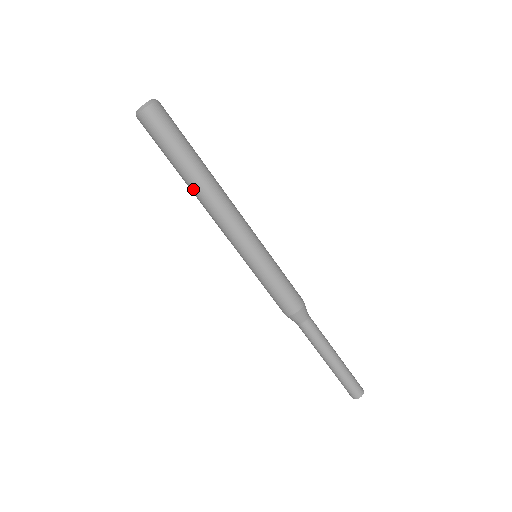
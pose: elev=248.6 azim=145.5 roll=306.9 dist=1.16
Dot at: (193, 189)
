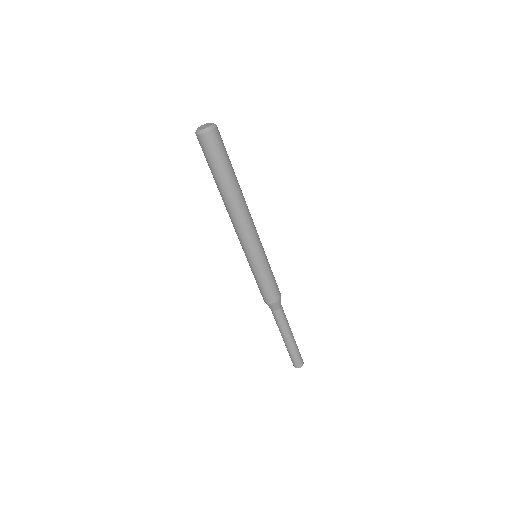
Dot at: (226, 199)
